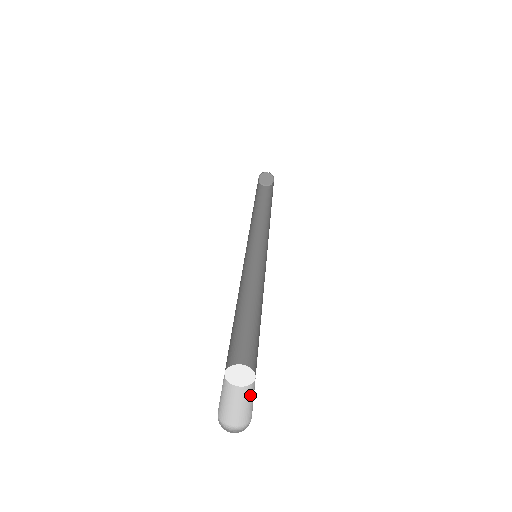
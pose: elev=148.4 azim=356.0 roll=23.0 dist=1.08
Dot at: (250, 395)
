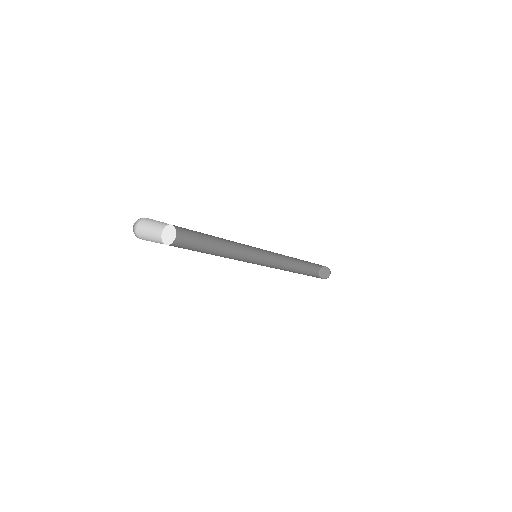
Dot at: (160, 243)
